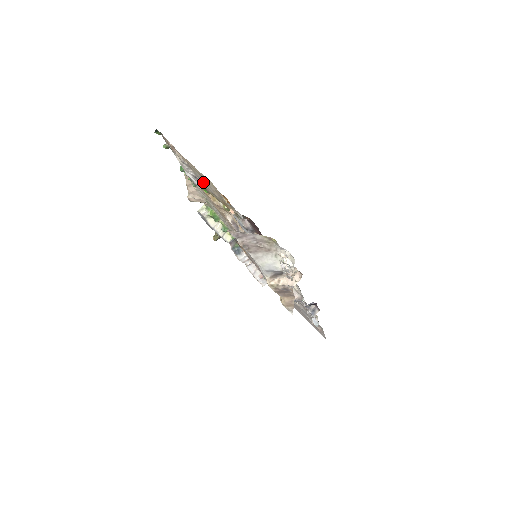
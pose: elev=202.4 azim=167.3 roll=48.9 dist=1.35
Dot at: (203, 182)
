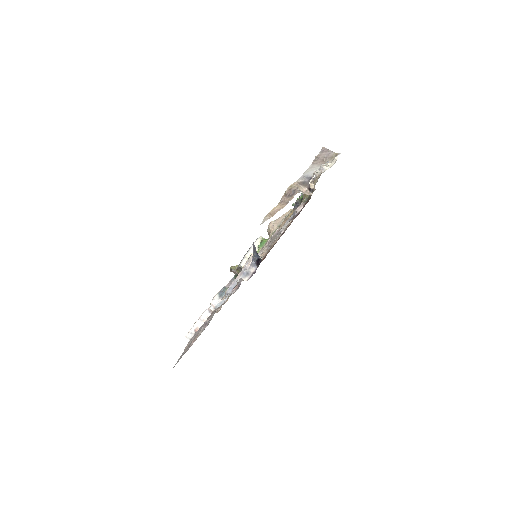
Dot at: occluded
